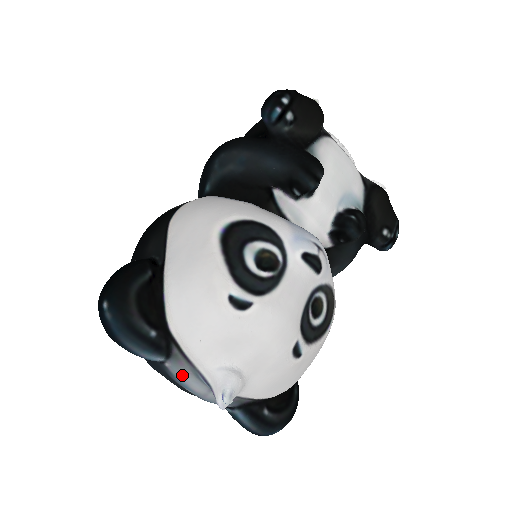
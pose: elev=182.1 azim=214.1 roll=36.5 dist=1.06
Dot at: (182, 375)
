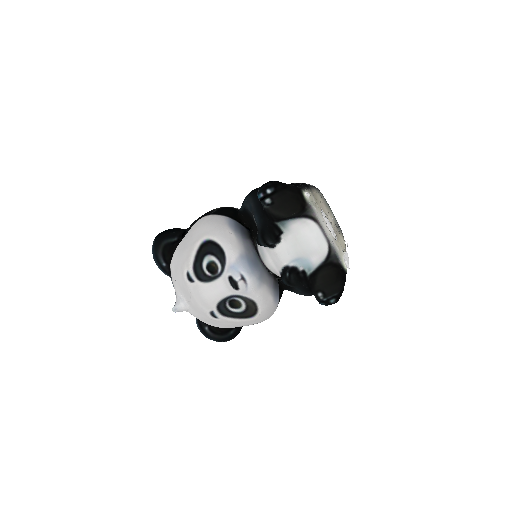
Dot at: occluded
